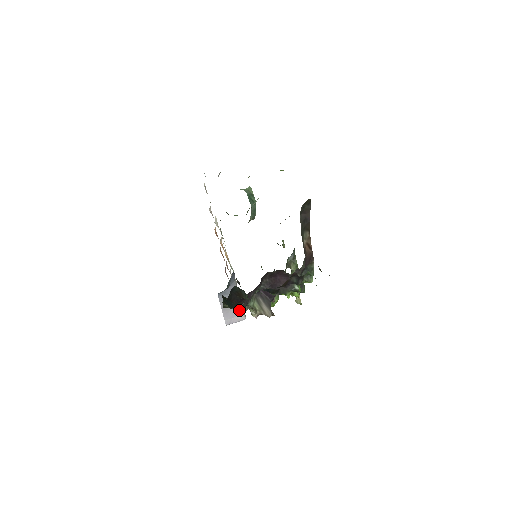
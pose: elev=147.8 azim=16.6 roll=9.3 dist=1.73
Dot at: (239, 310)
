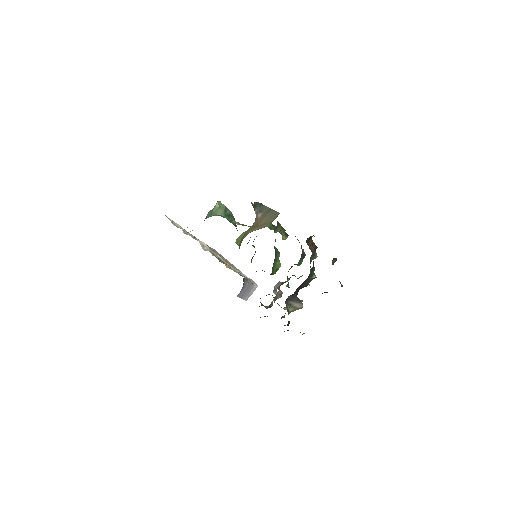
Dot at: (252, 287)
